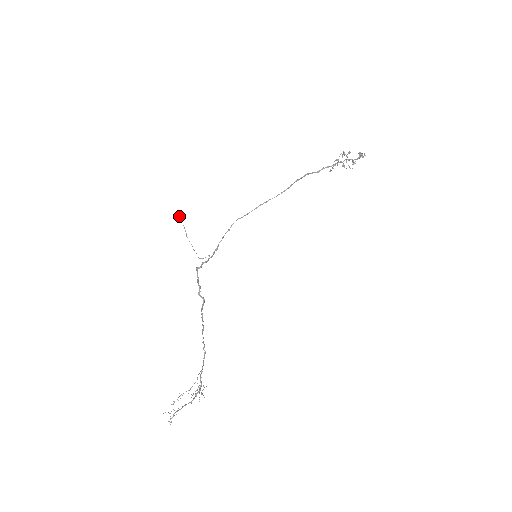
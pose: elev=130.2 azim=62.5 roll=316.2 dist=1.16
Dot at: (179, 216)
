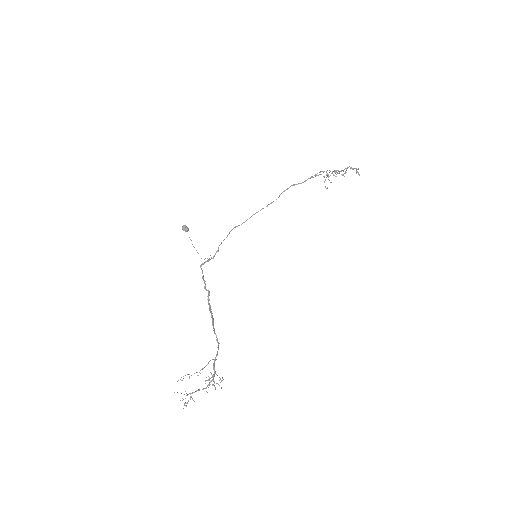
Dot at: (183, 228)
